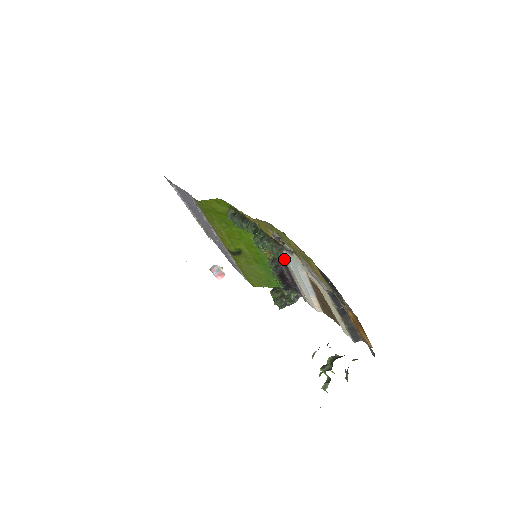
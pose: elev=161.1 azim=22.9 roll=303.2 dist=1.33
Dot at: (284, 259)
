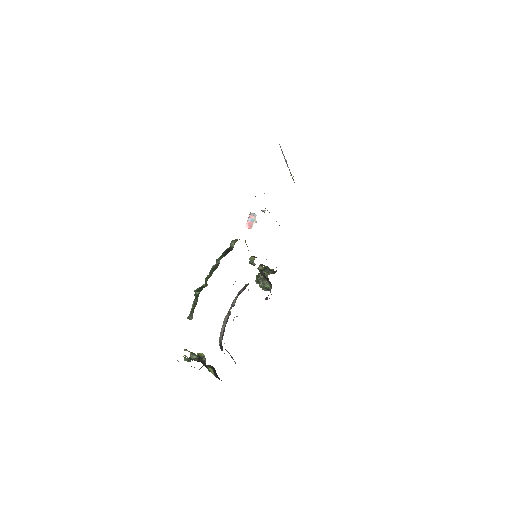
Dot at: occluded
